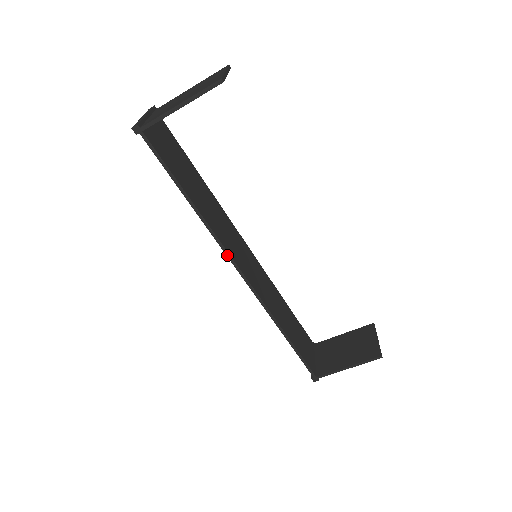
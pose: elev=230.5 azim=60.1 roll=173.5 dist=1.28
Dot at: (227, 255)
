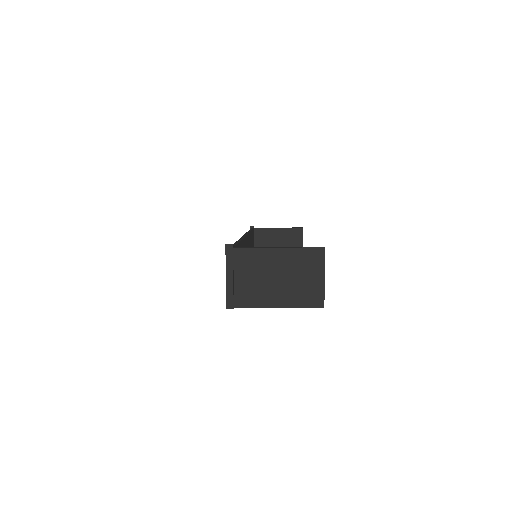
Dot at: occluded
